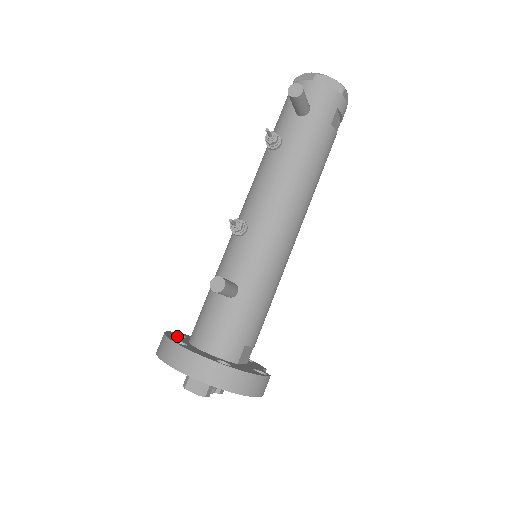
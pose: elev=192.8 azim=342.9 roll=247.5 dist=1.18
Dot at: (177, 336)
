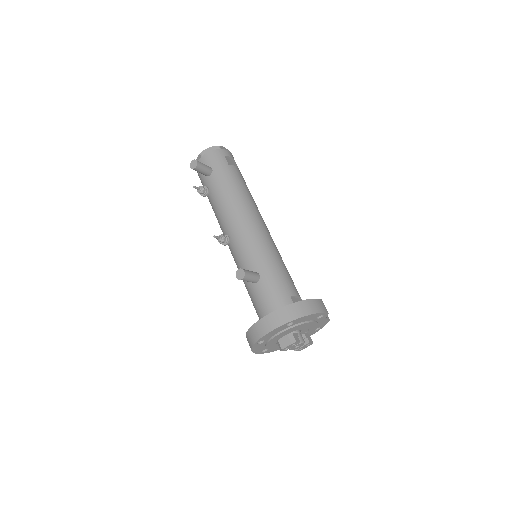
Dot at: occluded
